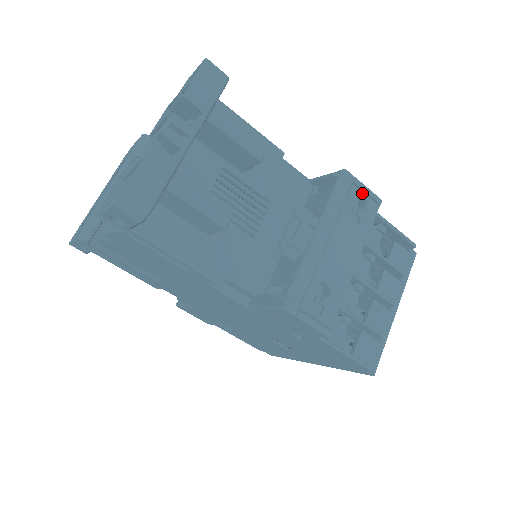
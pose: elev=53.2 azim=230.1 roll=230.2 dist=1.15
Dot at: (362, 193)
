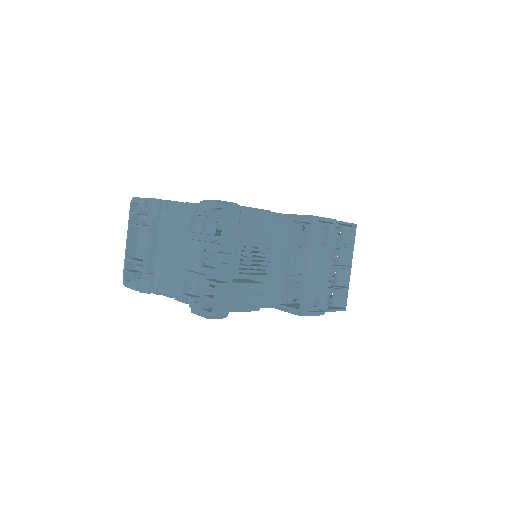
Dot at: (325, 224)
